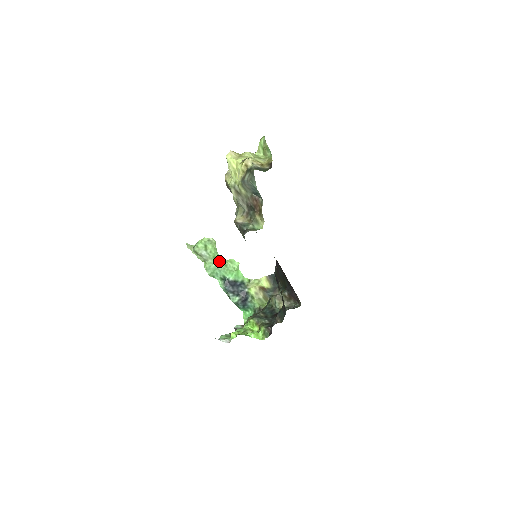
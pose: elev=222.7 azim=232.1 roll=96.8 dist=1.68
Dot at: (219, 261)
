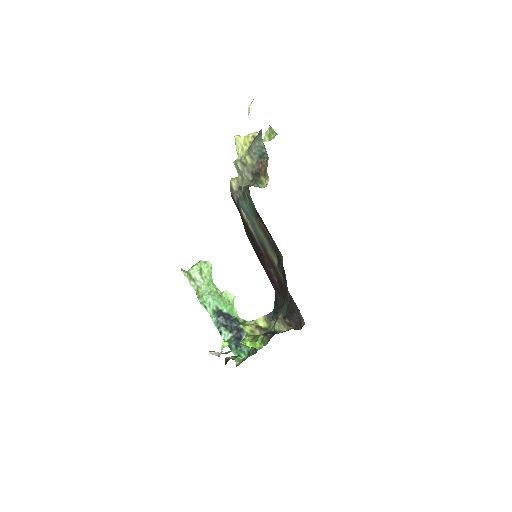
Dot at: (213, 290)
